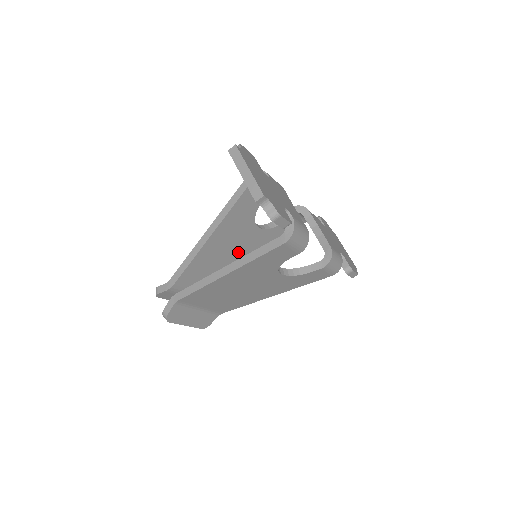
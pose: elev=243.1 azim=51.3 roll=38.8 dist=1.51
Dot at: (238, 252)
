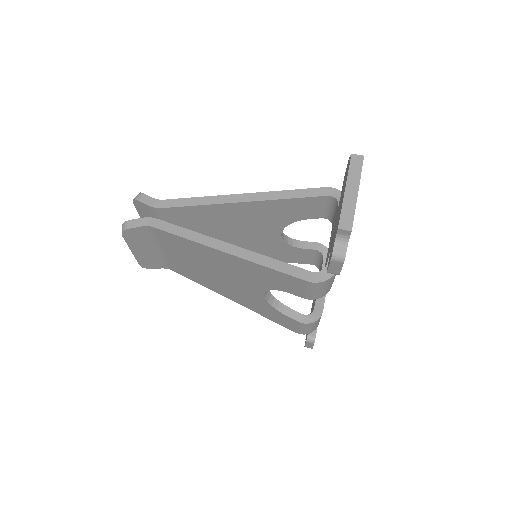
Dot at: (242, 235)
